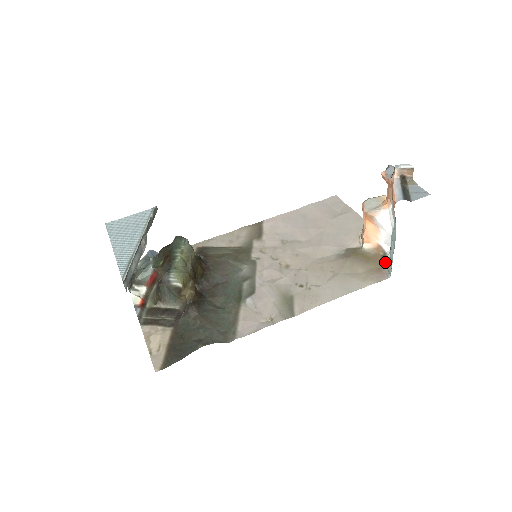
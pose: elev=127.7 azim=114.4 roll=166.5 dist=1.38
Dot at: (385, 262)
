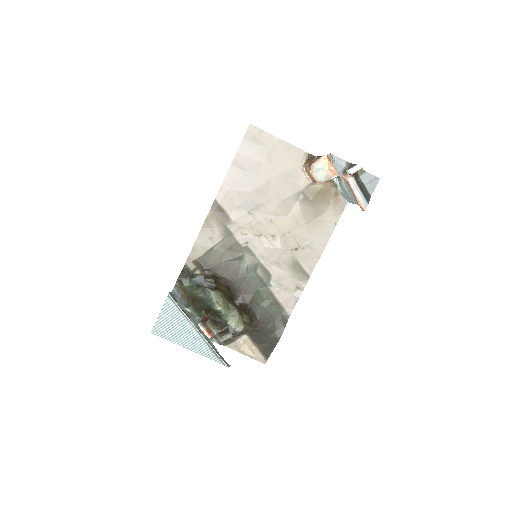
Dot at: (336, 188)
